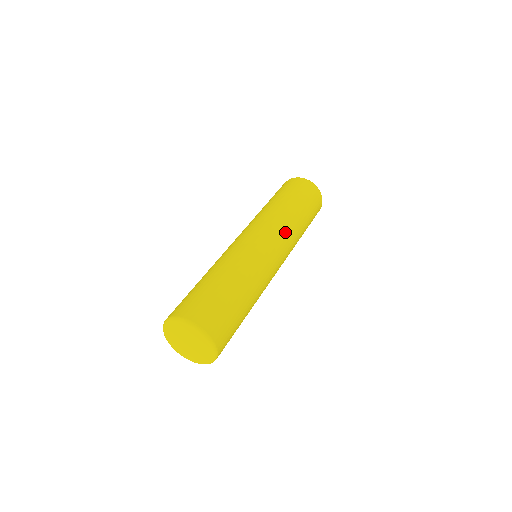
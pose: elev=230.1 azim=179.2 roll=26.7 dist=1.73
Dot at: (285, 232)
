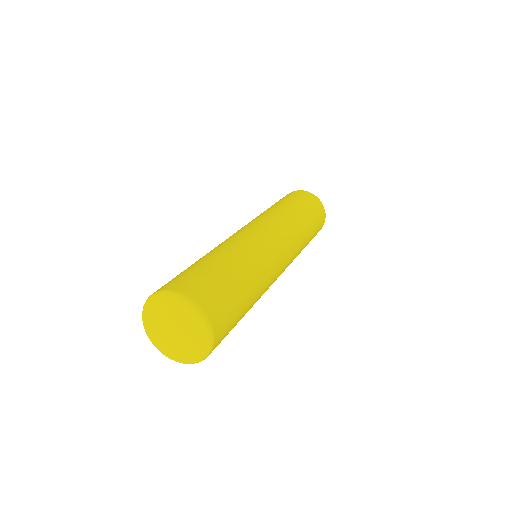
Dot at: (295, 243)
